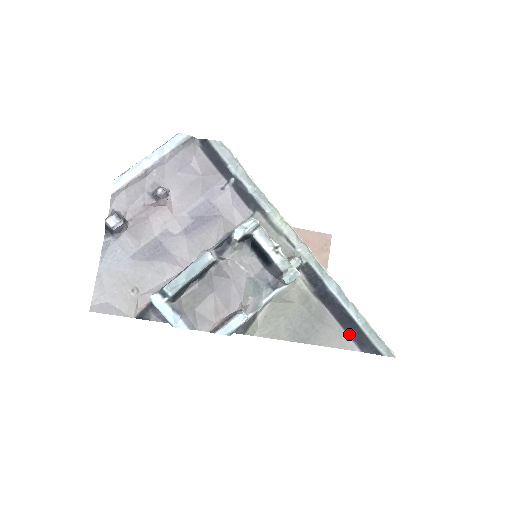
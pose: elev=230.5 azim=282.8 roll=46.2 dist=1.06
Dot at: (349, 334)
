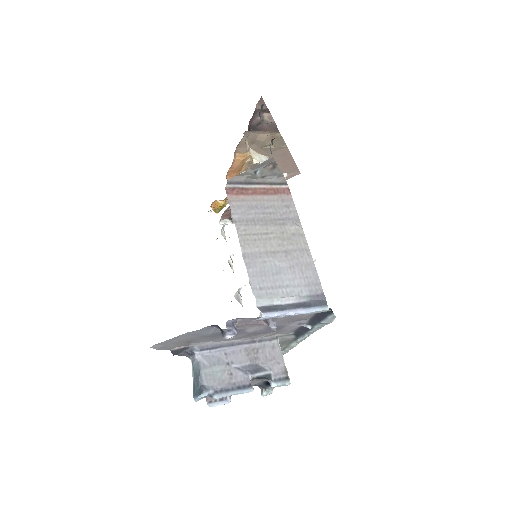
Dot at: occluded
